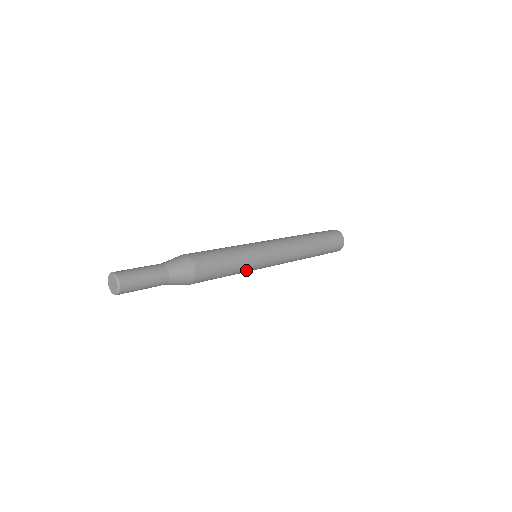
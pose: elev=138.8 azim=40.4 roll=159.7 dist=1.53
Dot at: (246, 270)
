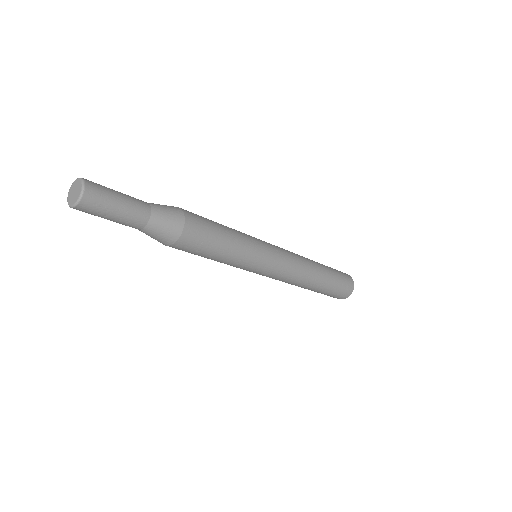
Dot at: (244, 261)
